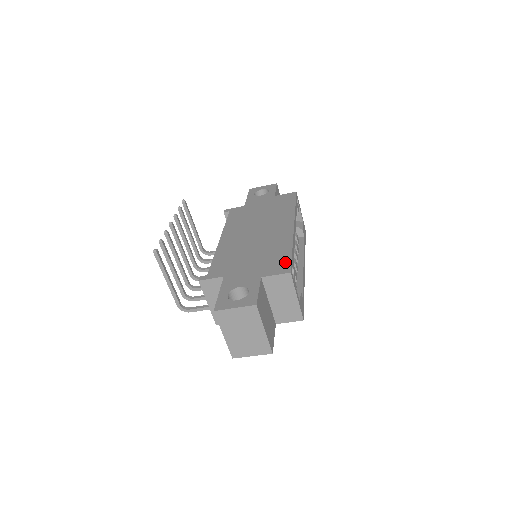
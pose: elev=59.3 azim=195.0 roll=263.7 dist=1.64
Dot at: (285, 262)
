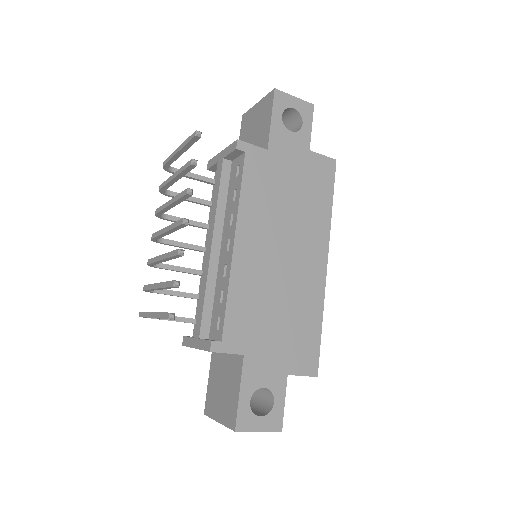
Dot at: (314, 352)
